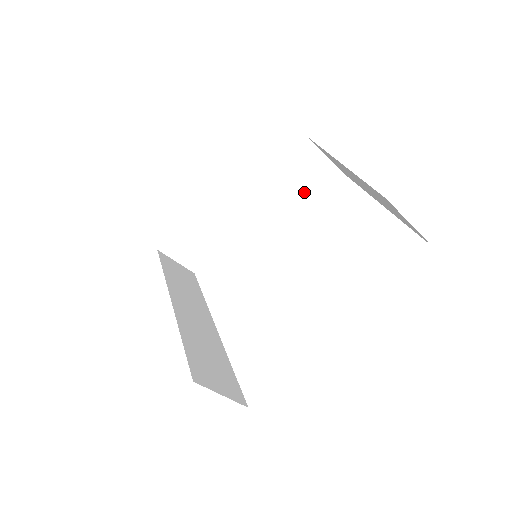
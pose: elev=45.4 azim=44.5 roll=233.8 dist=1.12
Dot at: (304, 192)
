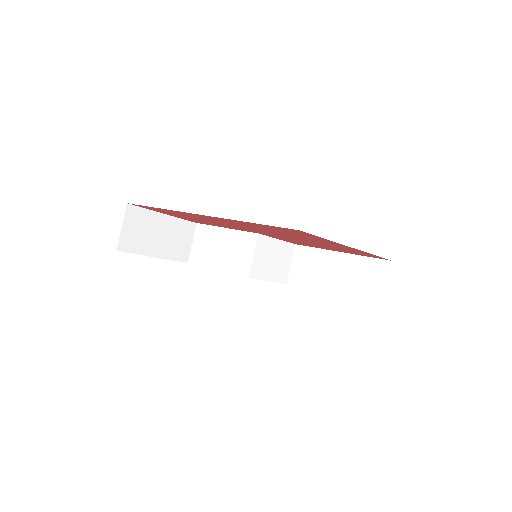
Dot at: (273, 265)
